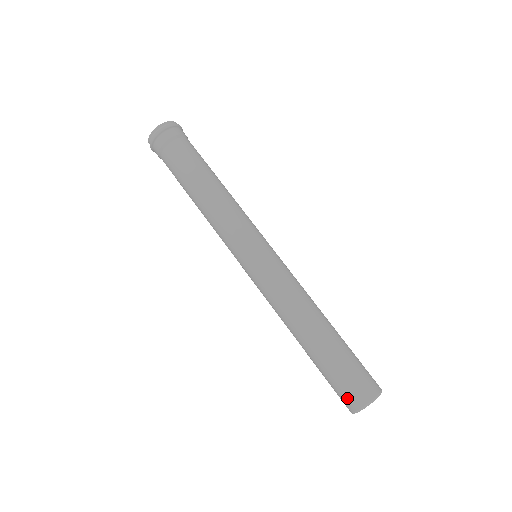
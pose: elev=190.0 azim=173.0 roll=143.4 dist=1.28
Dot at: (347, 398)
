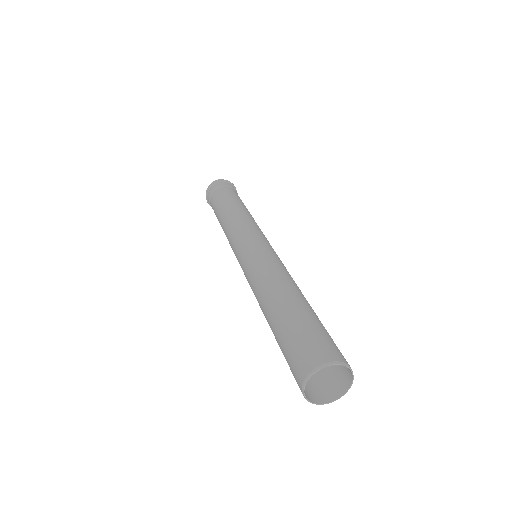
Dot at: (294, 372)
